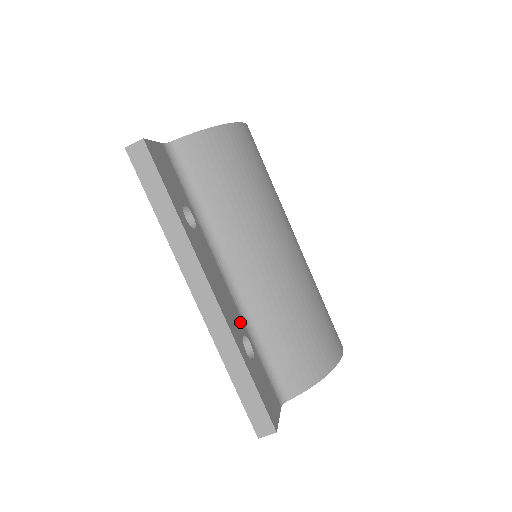
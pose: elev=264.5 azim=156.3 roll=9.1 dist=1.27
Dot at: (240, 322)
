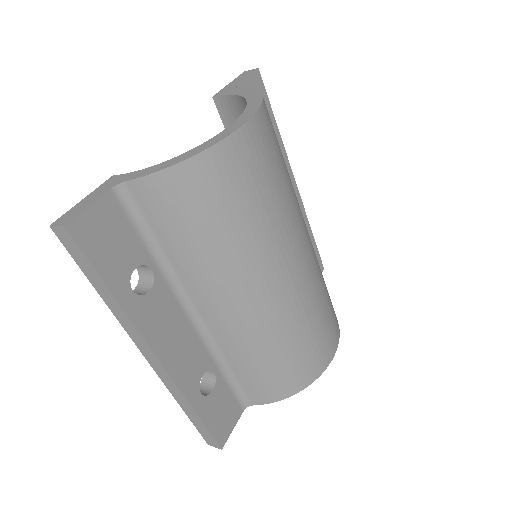
Dot at: (204, 359)
